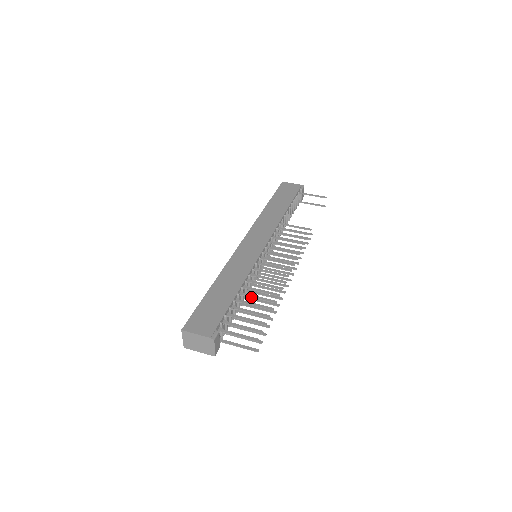
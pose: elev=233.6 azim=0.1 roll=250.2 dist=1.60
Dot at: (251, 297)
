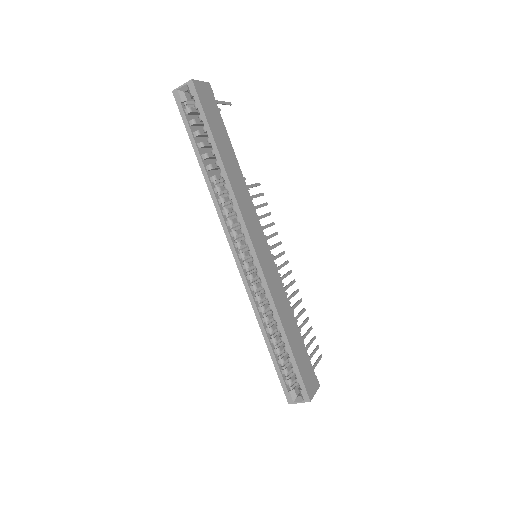
Dot at: occluded
